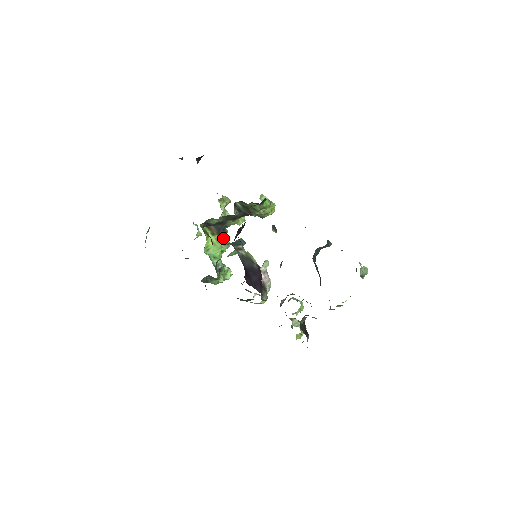
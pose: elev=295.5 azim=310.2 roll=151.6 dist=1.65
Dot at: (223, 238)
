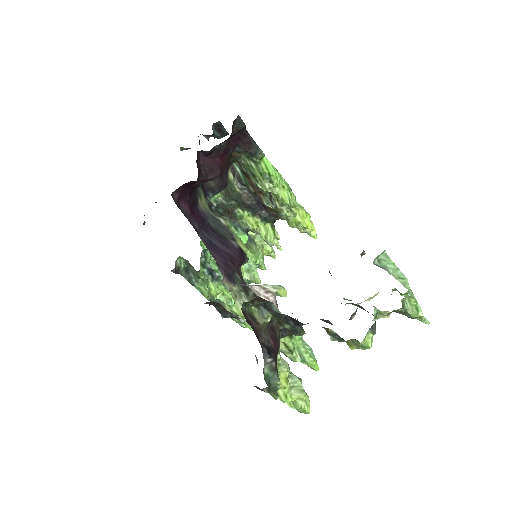
Dot at: occluded
